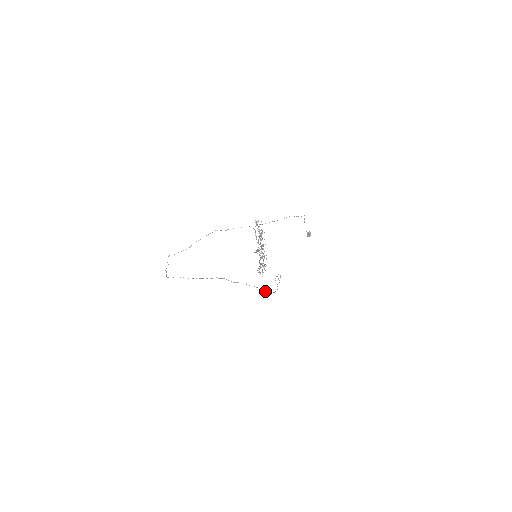
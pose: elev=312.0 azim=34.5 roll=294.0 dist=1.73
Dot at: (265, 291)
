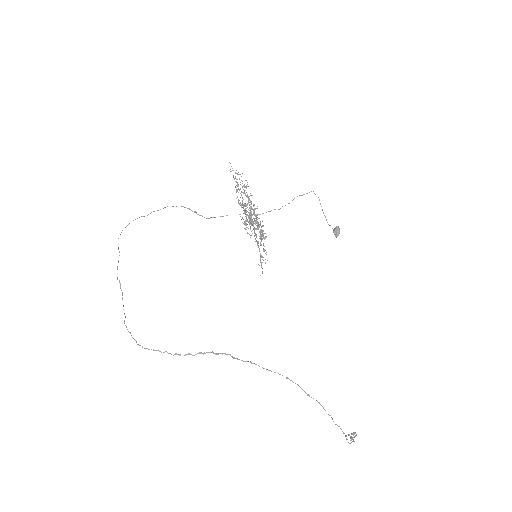
Dot at: (306, 393)
